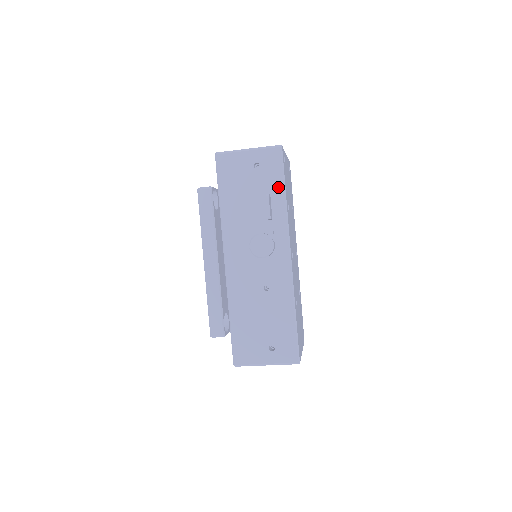
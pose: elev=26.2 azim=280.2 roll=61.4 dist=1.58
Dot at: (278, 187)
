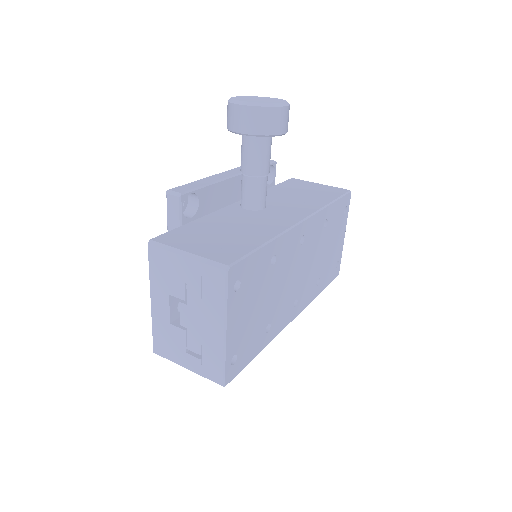
Dot at: occluded
